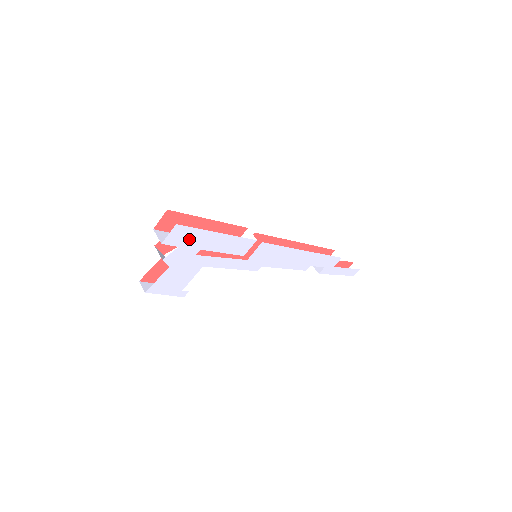
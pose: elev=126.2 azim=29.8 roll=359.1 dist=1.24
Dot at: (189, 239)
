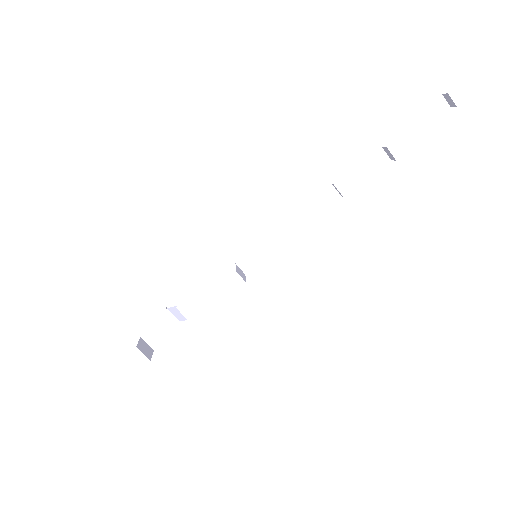
Dot at: occluded
